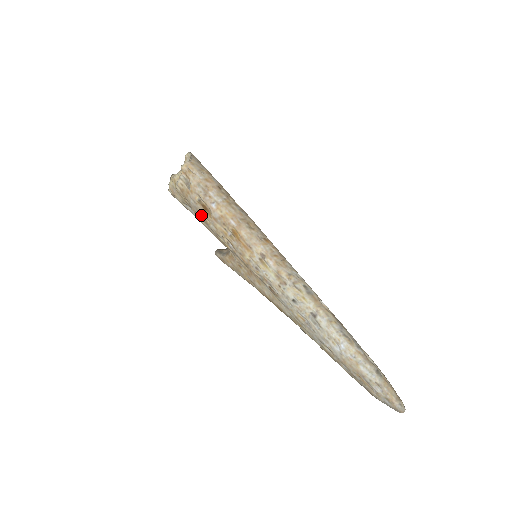
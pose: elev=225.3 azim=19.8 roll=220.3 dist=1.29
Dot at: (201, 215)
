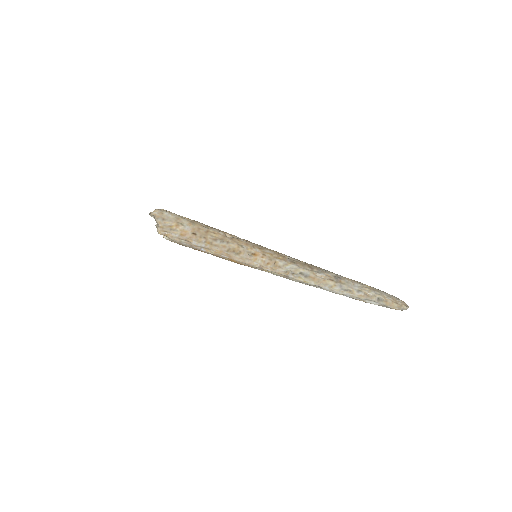
Dot at: occluded
